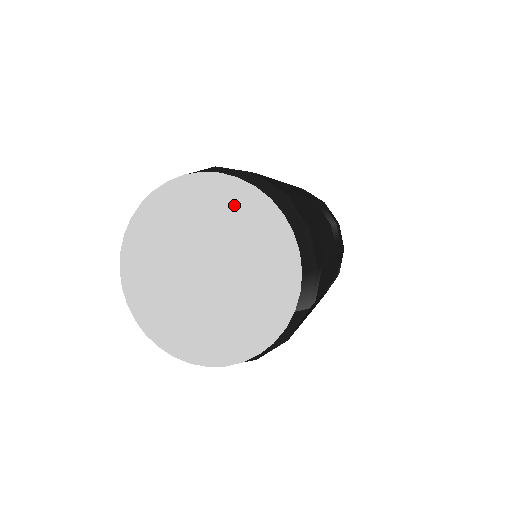
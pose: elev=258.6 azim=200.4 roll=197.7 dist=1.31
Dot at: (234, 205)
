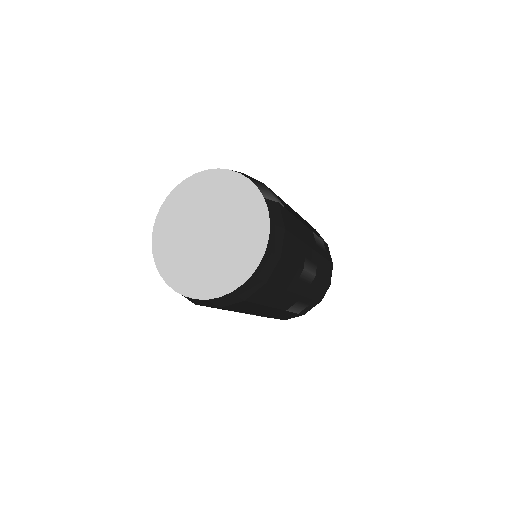
Dot at: (194, 191)
